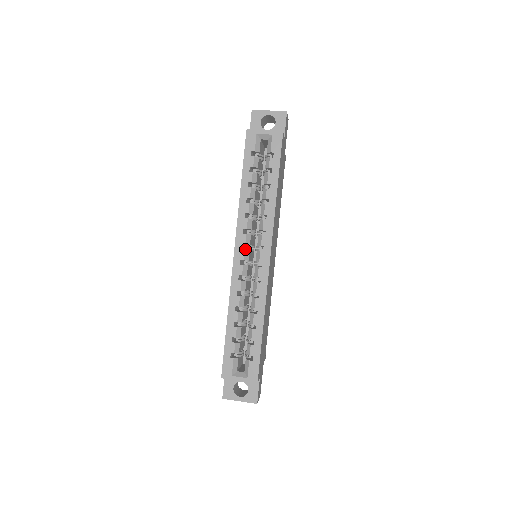
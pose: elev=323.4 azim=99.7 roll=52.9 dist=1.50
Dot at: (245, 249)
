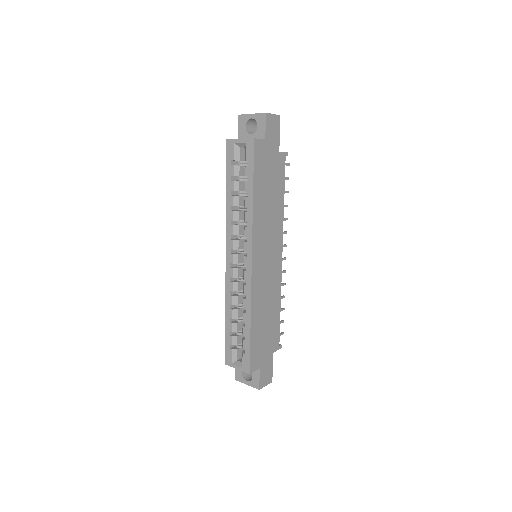
Dot at: occluded
